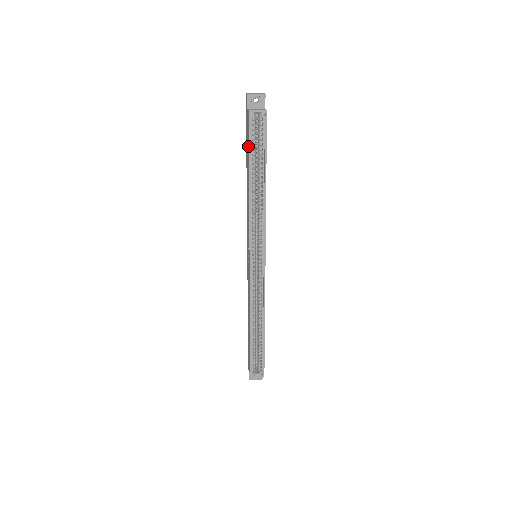
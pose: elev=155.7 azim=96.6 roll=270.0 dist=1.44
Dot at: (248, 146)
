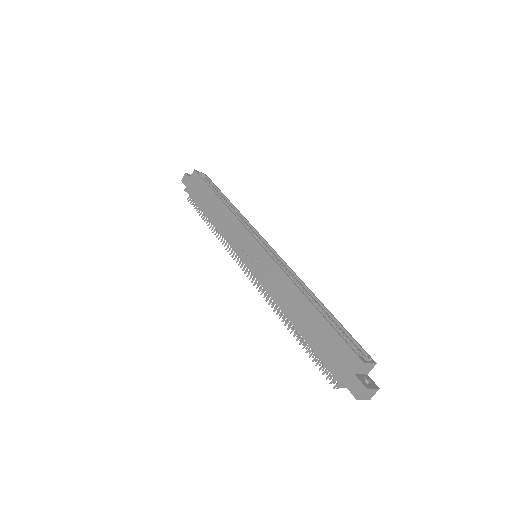
Dot at: (204, 185)
